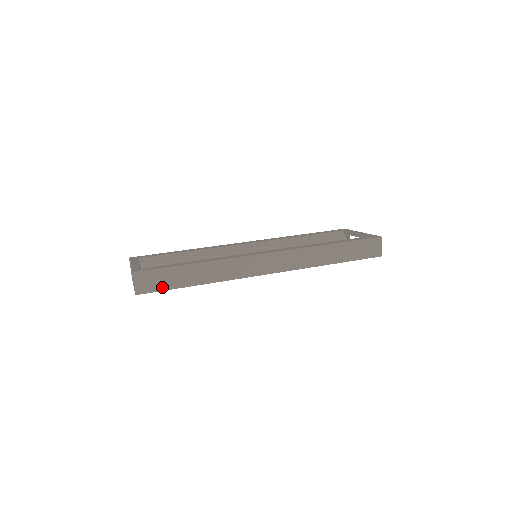
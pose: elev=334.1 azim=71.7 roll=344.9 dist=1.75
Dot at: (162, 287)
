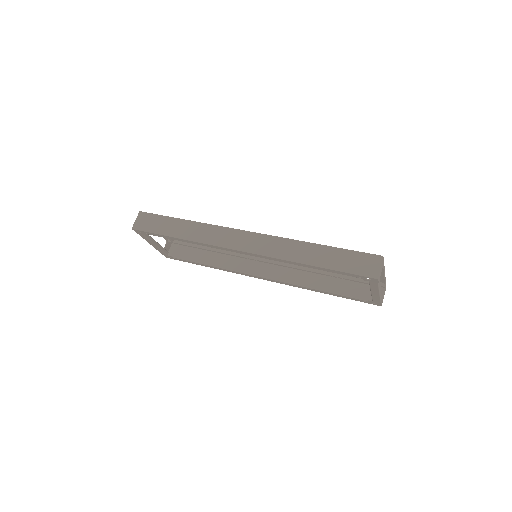
Dot at: (152, 229)
